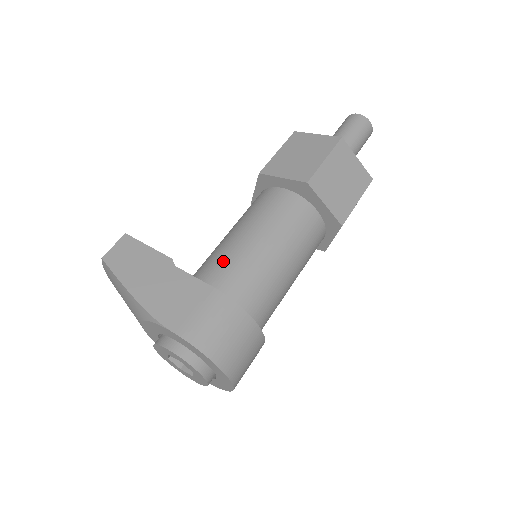
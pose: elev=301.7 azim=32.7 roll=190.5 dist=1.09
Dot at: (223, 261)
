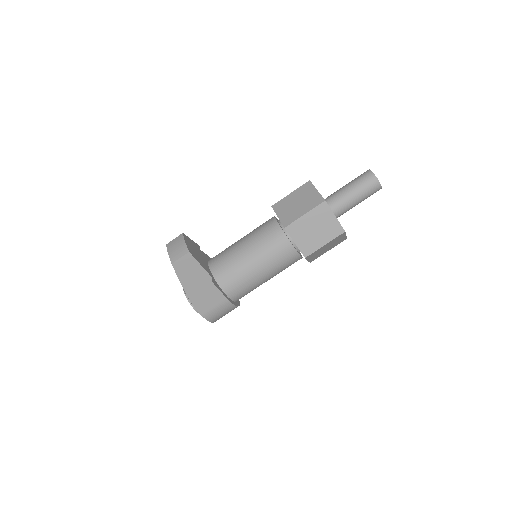
Dot at: (237, 279)
